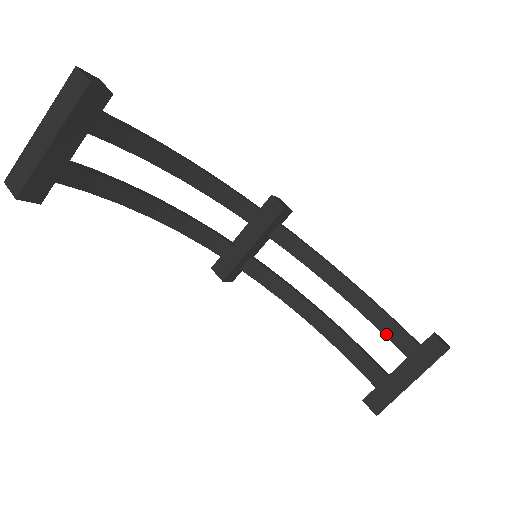
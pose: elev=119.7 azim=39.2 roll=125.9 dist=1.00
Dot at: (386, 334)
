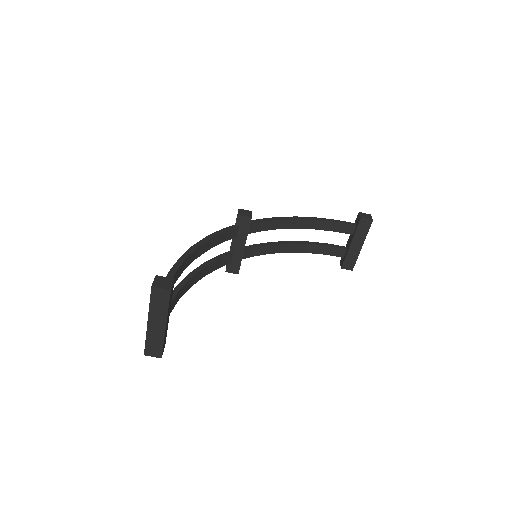
Dot at: (336, 231)
